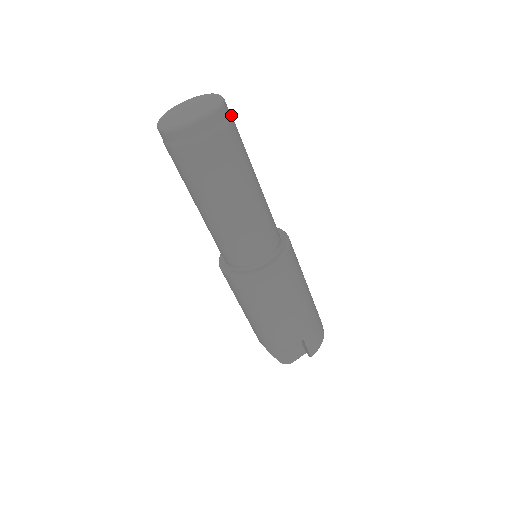
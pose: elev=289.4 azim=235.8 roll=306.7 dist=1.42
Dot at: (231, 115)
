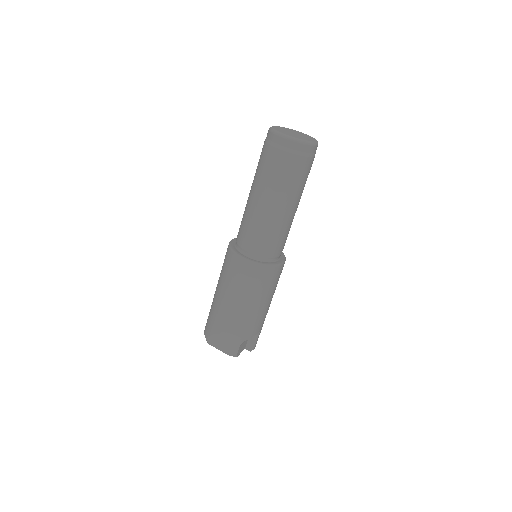
Dot at: occluded
